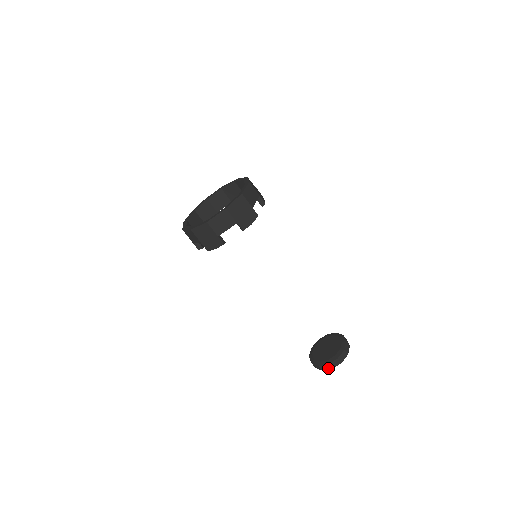
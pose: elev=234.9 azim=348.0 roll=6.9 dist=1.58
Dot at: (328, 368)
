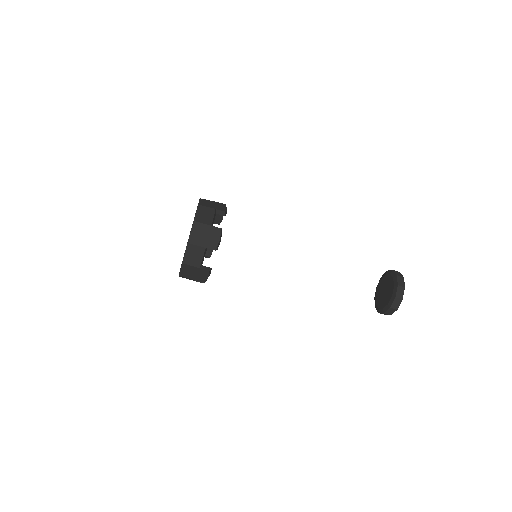
Dot at: (393, 311)
